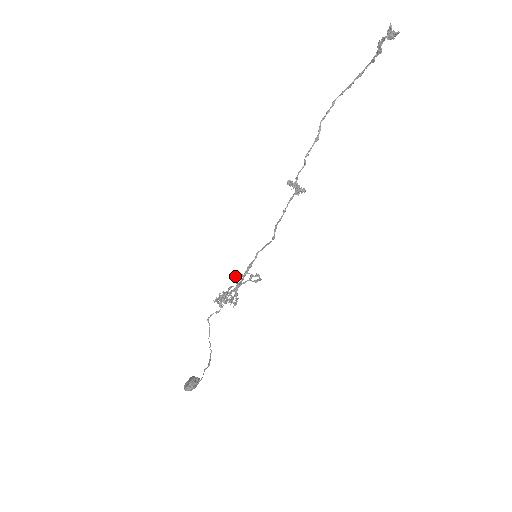
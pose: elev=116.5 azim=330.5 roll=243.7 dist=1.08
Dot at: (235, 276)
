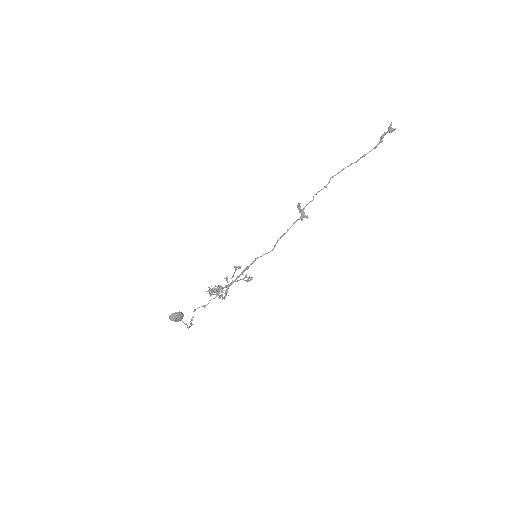
Dot at: (235, 266)
